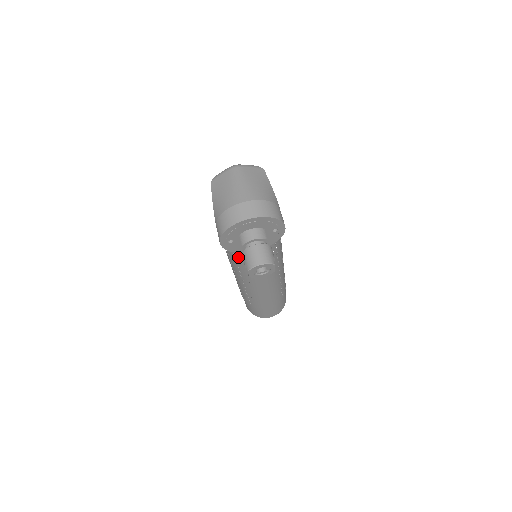
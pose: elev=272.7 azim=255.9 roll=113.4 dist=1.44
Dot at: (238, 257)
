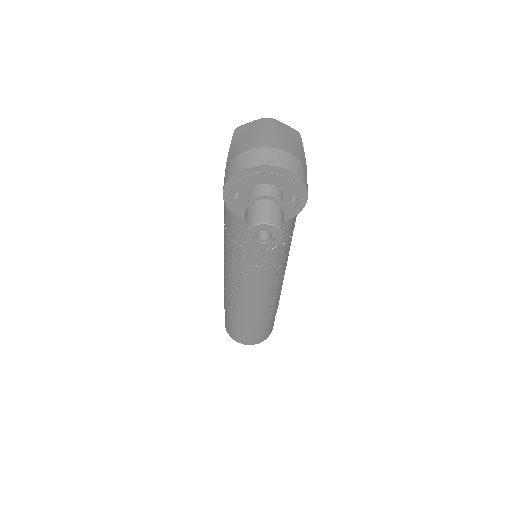
Dot at: (237, 238)
